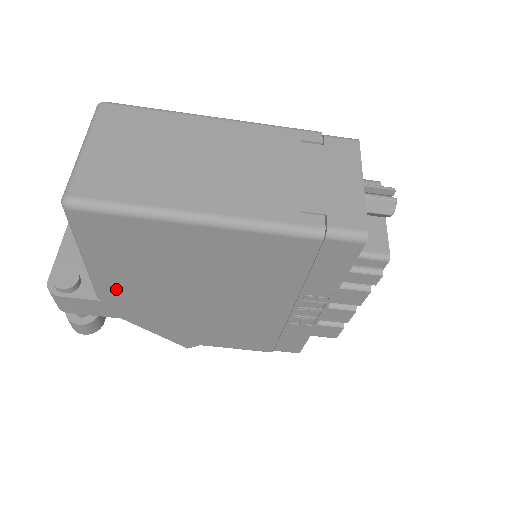
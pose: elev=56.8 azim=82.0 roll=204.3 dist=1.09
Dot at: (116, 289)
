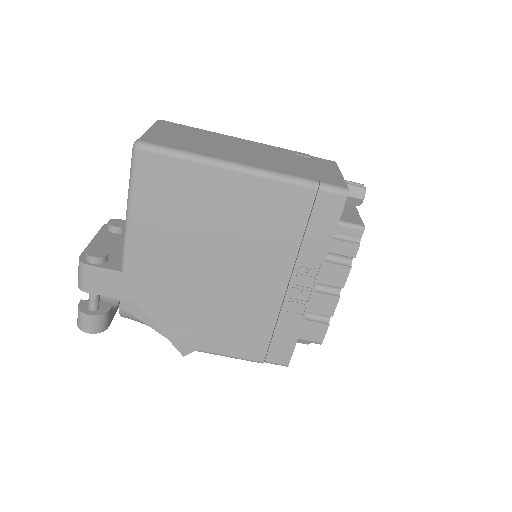
Dot at: (143, 254)
